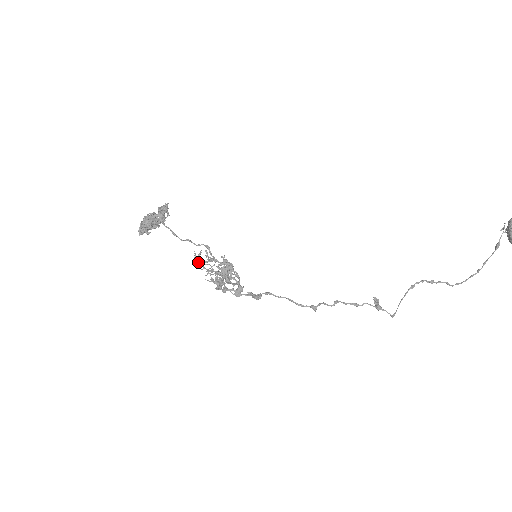
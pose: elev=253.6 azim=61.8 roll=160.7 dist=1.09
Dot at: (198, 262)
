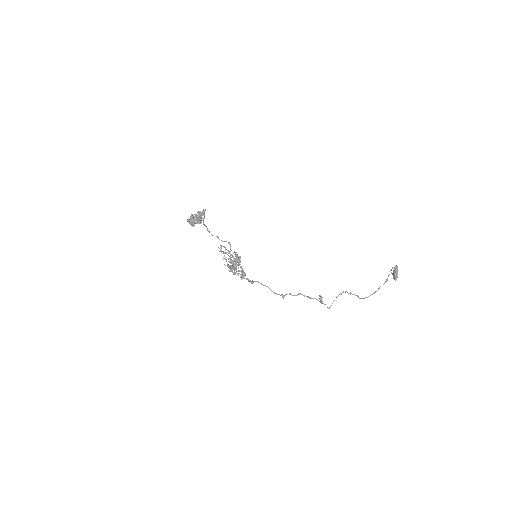
Dot at: occluded
